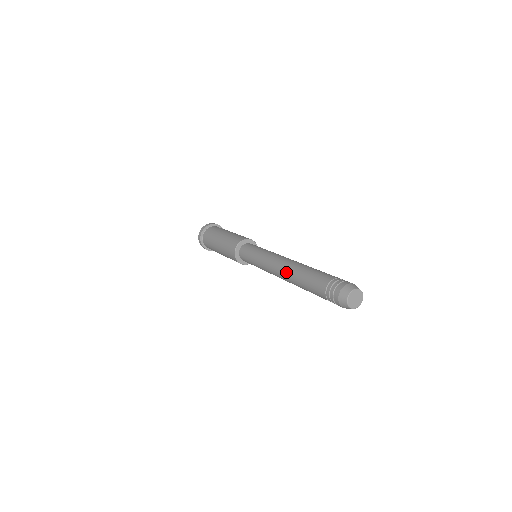
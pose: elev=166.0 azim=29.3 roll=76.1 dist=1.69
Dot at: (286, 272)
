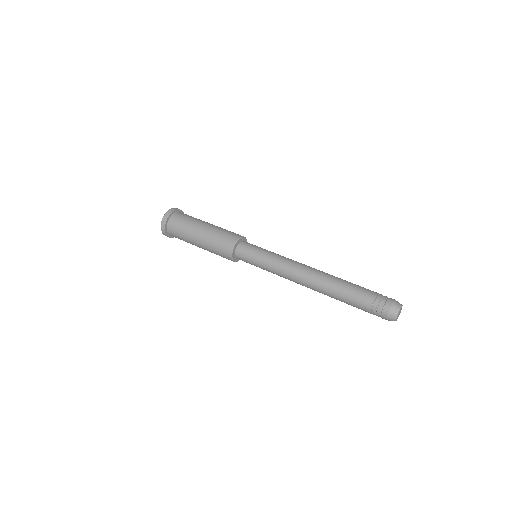
Dot at: (315, 284)
